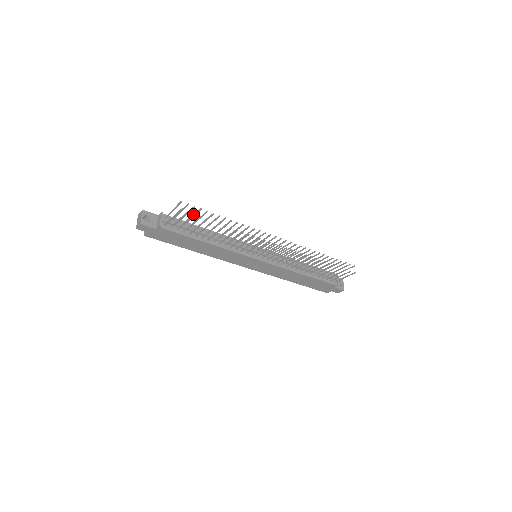
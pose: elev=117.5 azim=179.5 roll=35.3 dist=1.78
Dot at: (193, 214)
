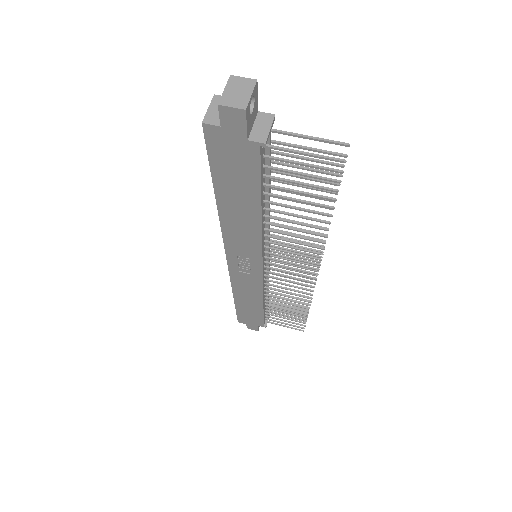
Dot at: (340, 180)
